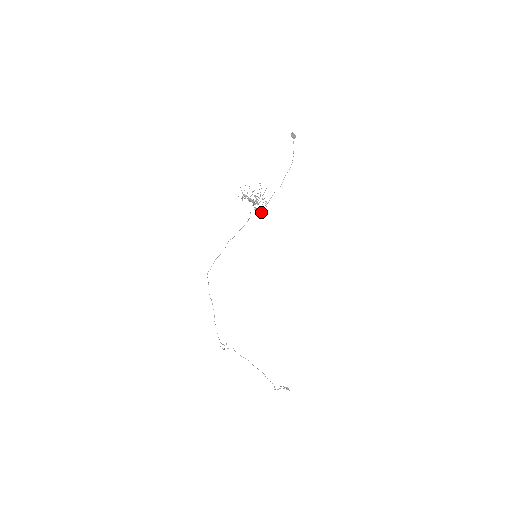
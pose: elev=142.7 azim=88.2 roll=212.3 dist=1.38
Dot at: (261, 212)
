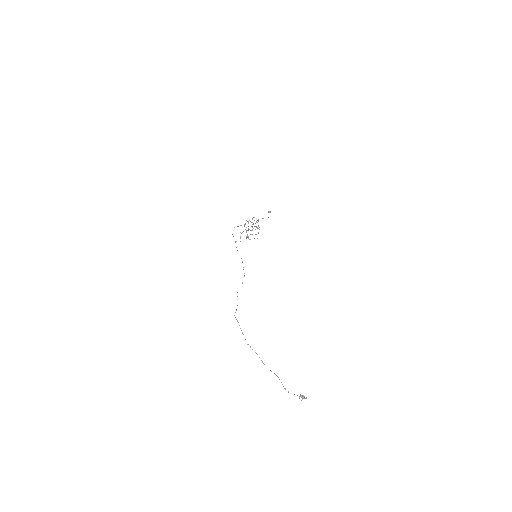
Dot at: (257, 228)
